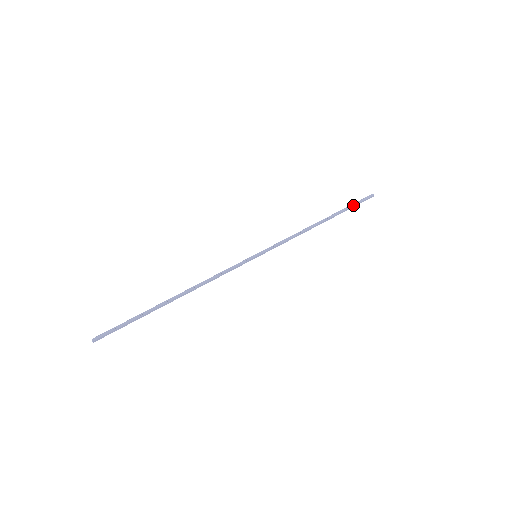
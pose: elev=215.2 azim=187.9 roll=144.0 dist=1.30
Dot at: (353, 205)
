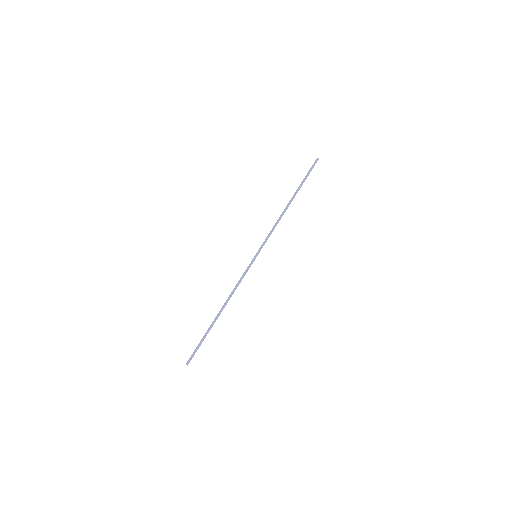
Dot at: occluded
